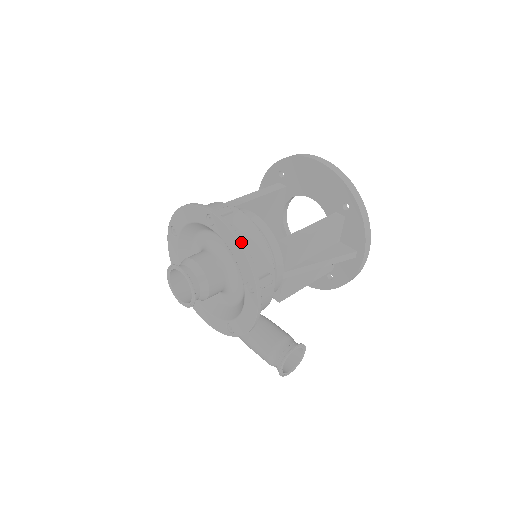
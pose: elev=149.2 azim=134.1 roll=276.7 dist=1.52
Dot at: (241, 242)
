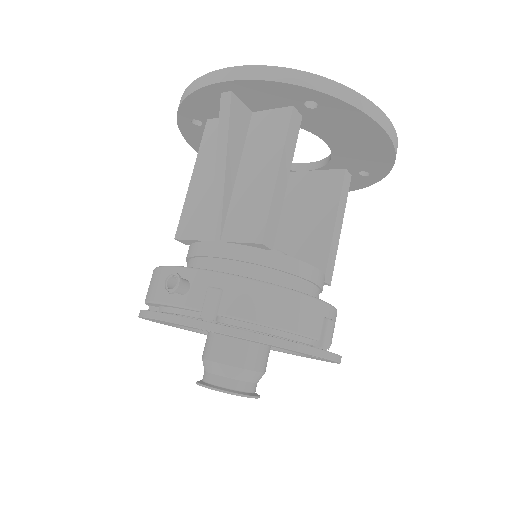
Dot at: occluded
